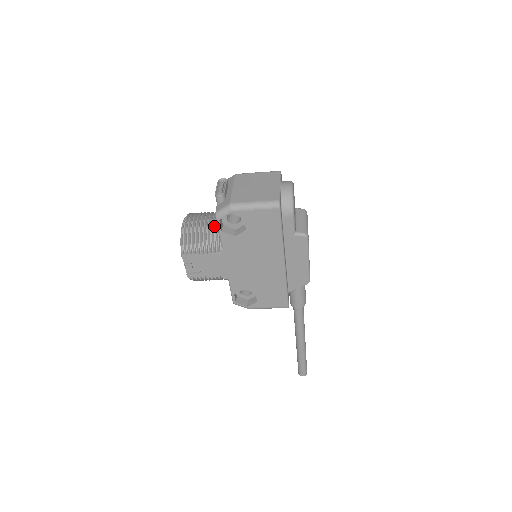
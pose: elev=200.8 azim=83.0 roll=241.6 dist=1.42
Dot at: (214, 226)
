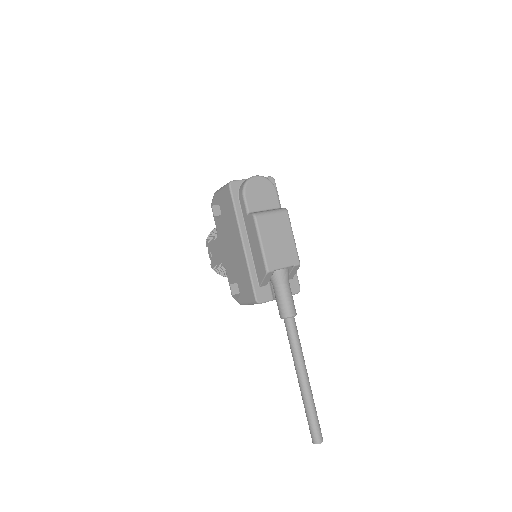
Dot at: occluded
